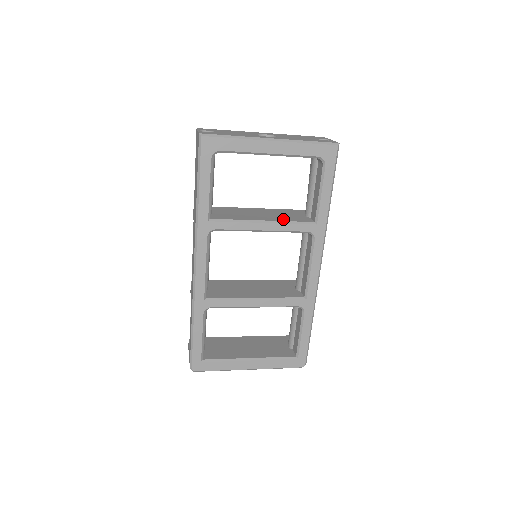
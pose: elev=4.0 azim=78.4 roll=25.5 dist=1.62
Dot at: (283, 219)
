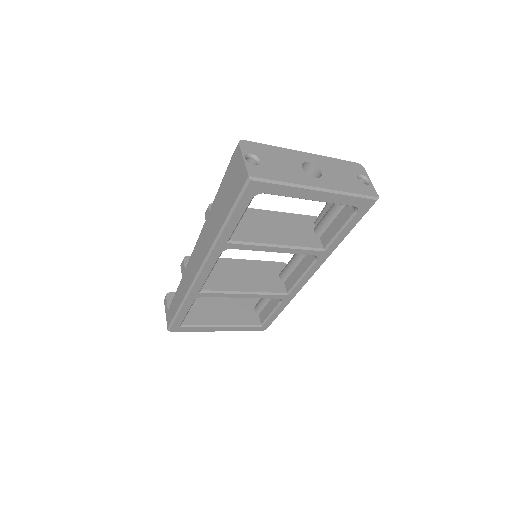
Dot at: (296, 242)
